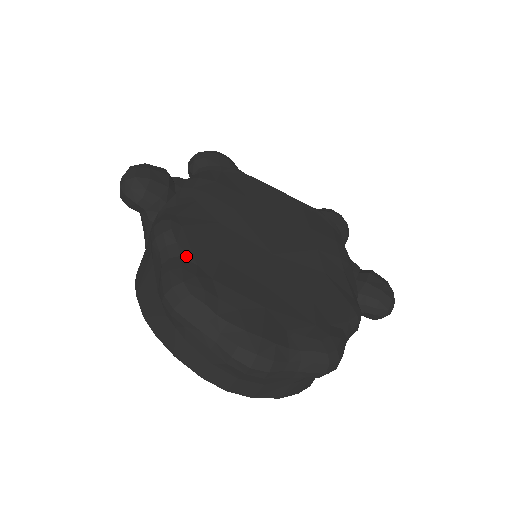
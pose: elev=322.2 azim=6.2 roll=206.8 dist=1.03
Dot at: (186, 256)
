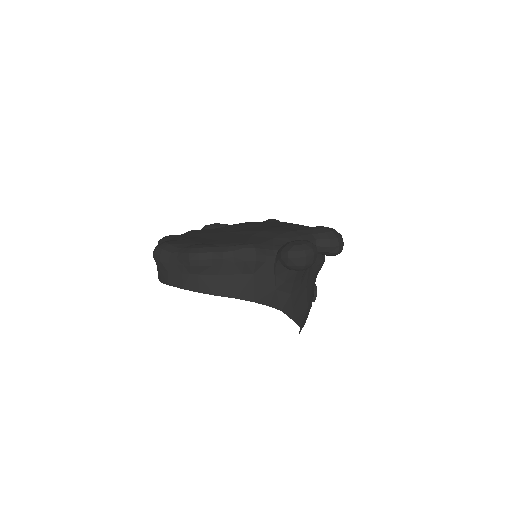
Dot at: occluded
